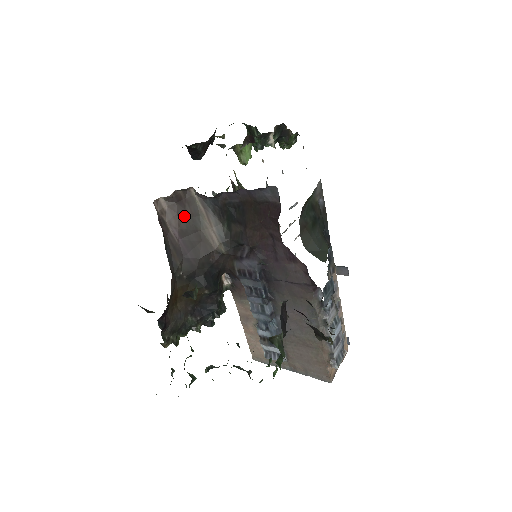
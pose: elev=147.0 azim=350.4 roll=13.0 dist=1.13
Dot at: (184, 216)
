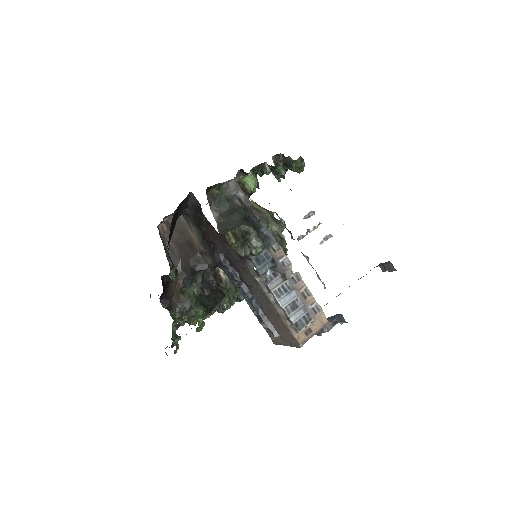
Dot at: (177, 232)
